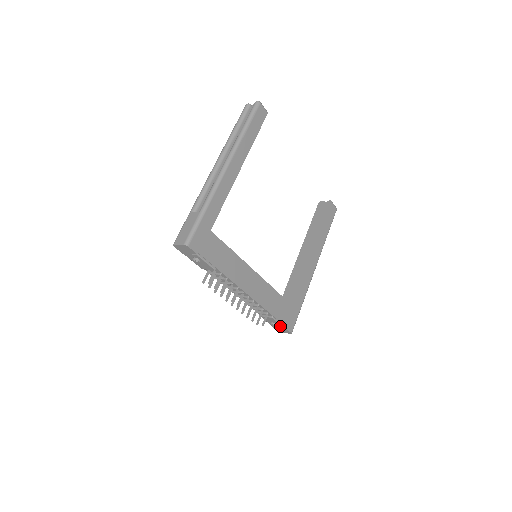
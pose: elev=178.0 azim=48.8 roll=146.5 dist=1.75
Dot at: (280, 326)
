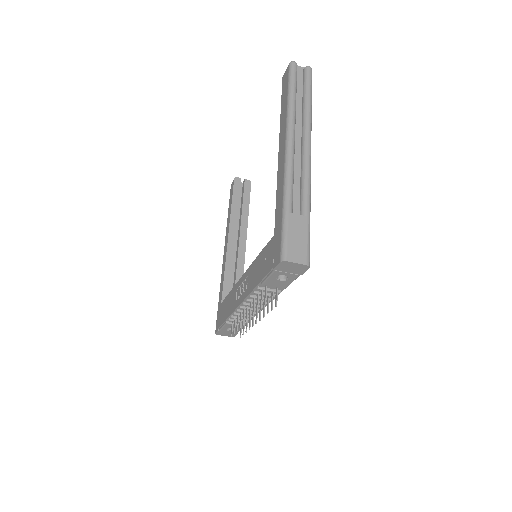
Dot at: (235, 331)
